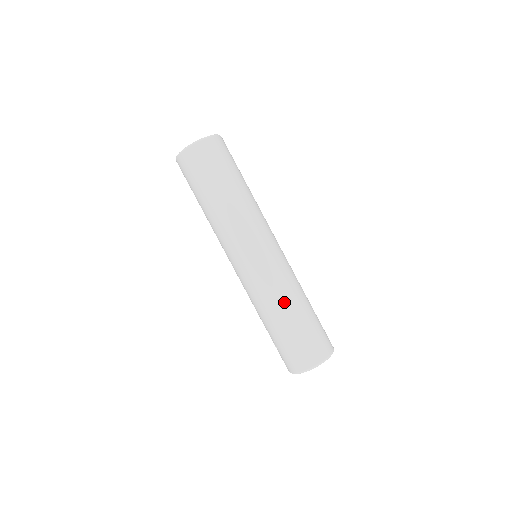
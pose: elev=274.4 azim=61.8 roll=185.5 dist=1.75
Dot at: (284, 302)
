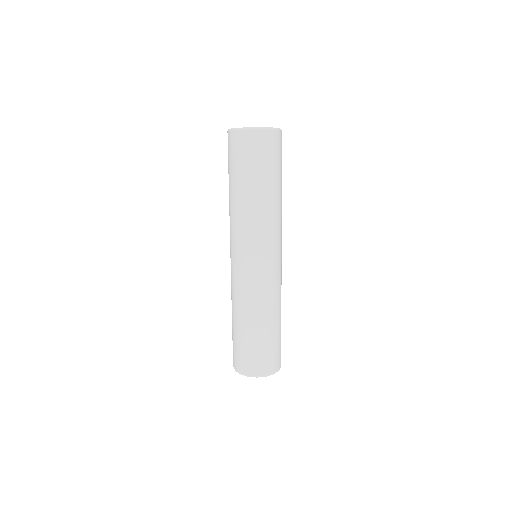
Dot at: (258, 312)
